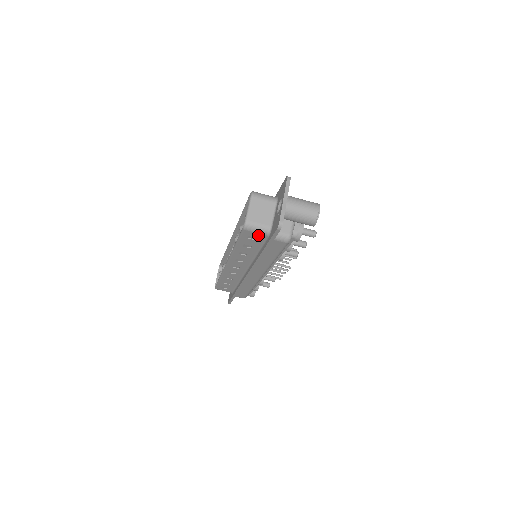
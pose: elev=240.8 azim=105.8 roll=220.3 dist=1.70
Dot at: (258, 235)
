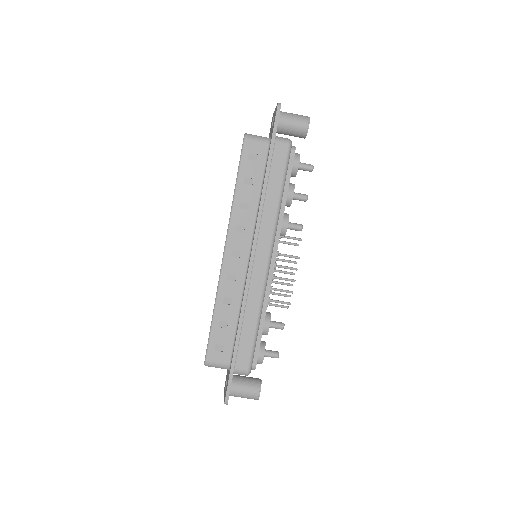
Dot at: (259, 148)
